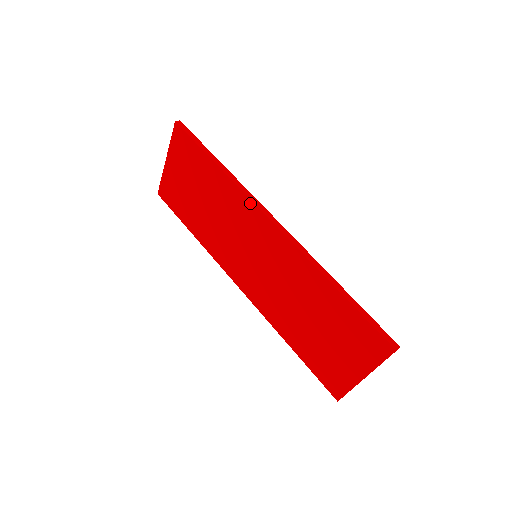
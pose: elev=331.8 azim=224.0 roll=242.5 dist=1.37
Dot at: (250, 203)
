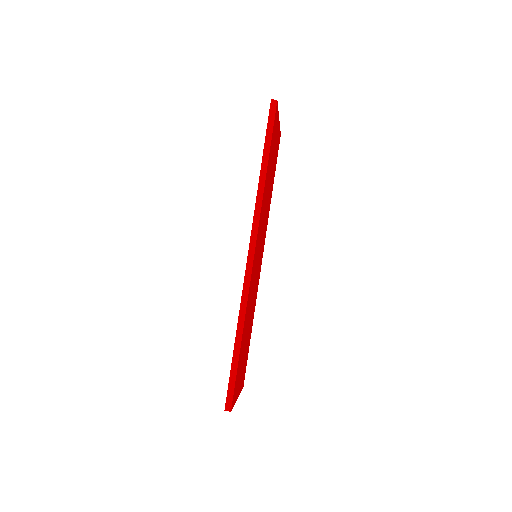
Dot at: (253, 223)
